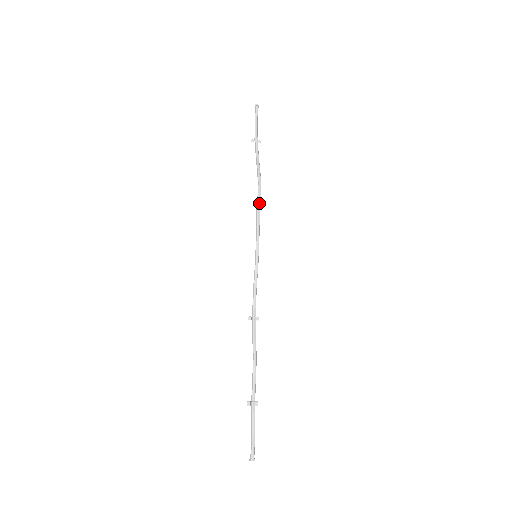
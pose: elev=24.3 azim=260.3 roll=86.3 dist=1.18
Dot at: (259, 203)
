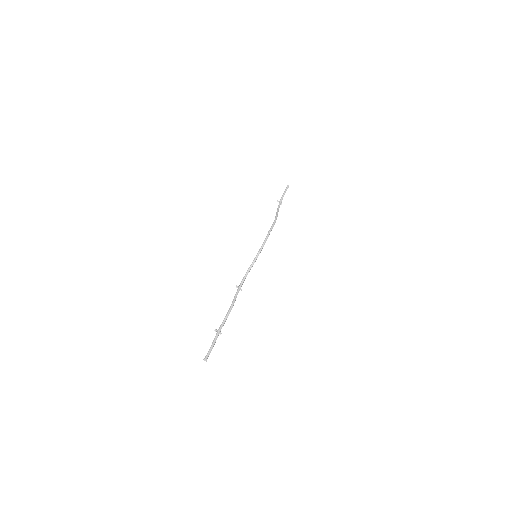
Dot at: (271, 229)
